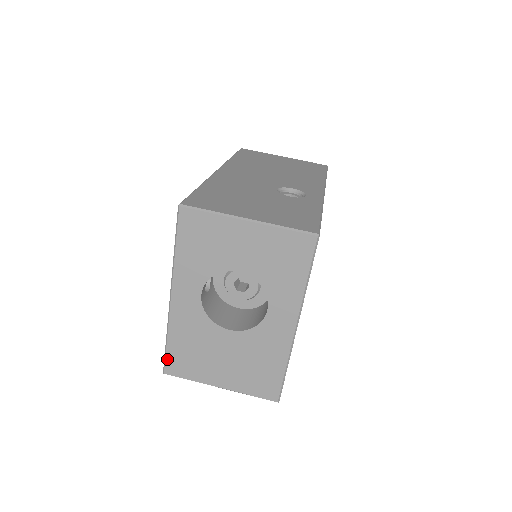
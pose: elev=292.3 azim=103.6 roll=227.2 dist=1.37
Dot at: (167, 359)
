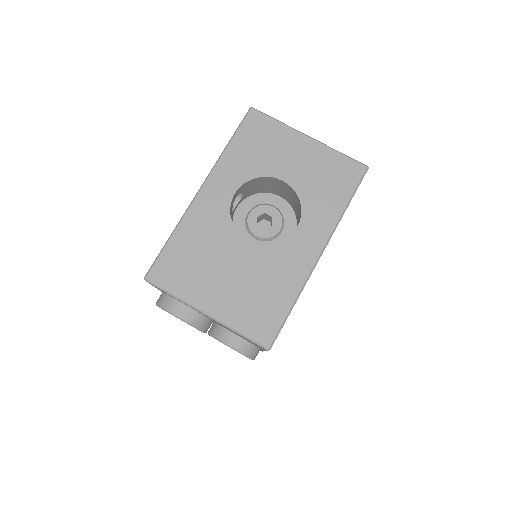
Dot at: (159, 260)
